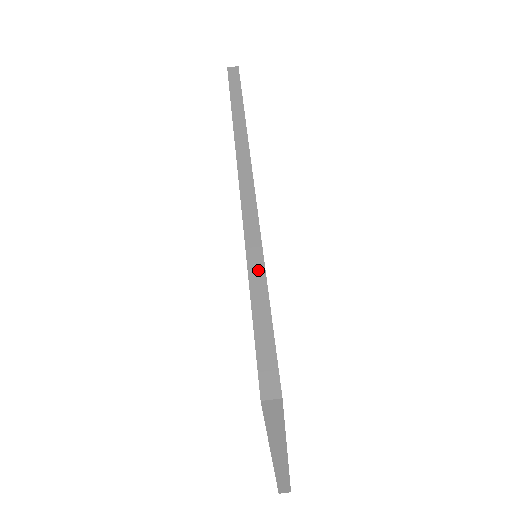
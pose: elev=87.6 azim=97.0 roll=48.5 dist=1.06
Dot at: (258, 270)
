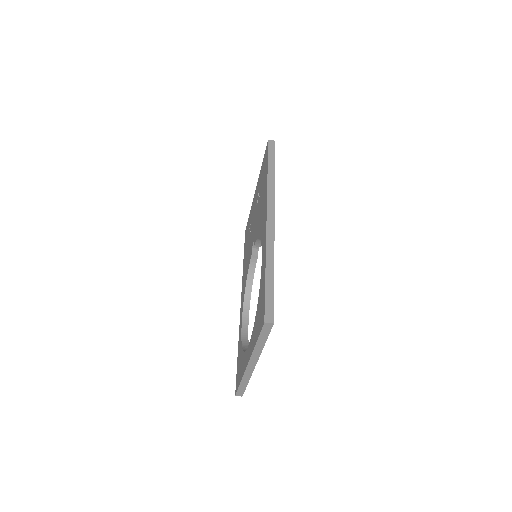
Dot at: (271, 265)
